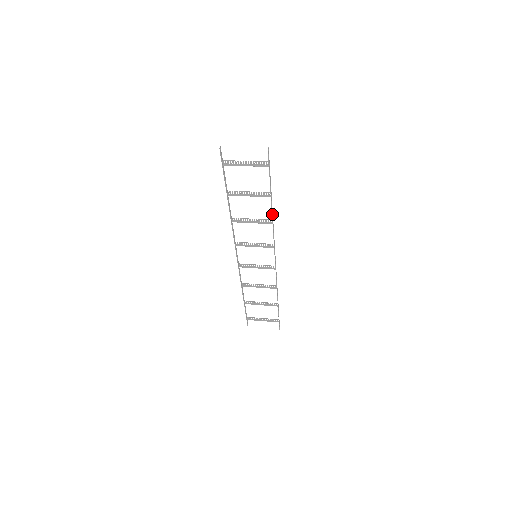
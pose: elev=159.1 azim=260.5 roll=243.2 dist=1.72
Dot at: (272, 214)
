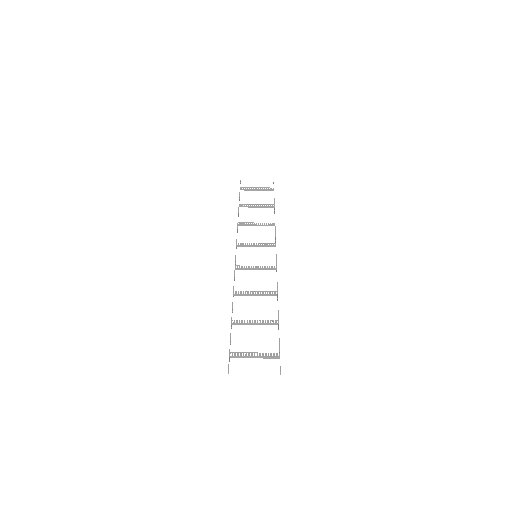
Dot at: occluded
